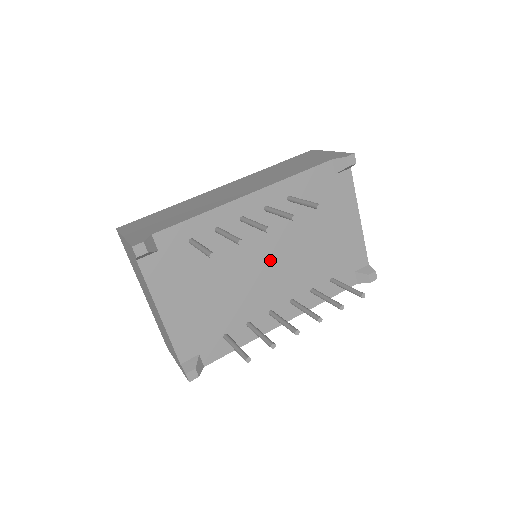
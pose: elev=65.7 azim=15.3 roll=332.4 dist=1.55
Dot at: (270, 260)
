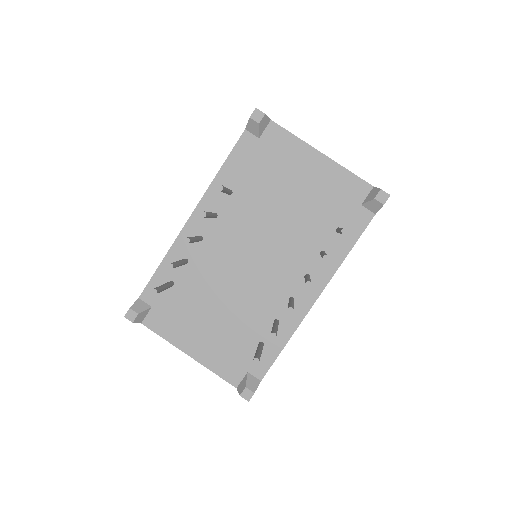
Dot at: (253, 255)
